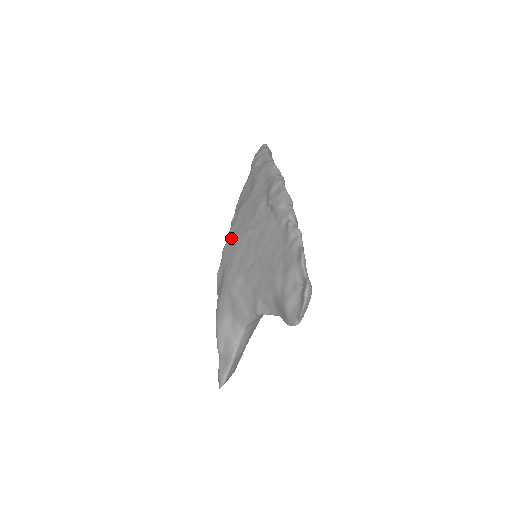
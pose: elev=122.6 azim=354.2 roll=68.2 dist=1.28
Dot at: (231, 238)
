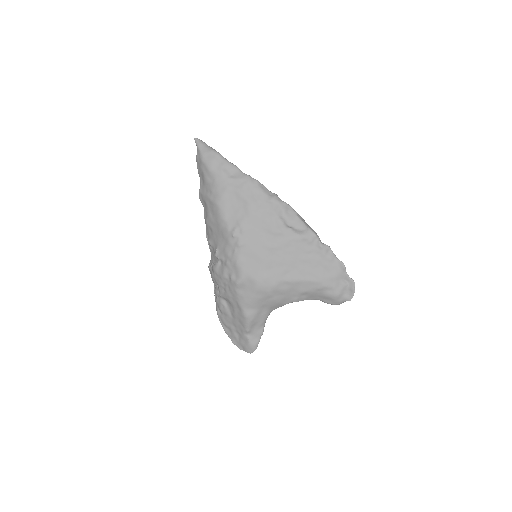
Dot at: (247, 252)
